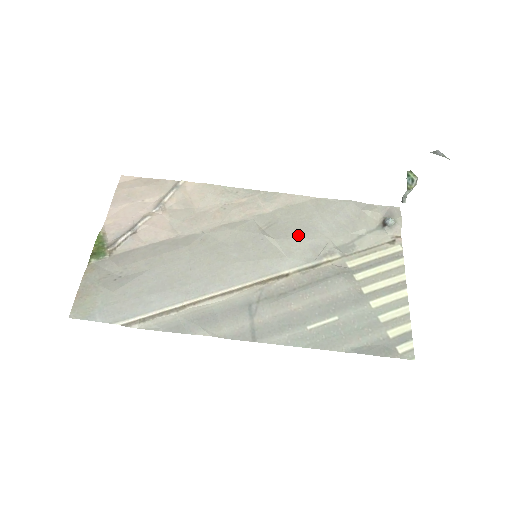
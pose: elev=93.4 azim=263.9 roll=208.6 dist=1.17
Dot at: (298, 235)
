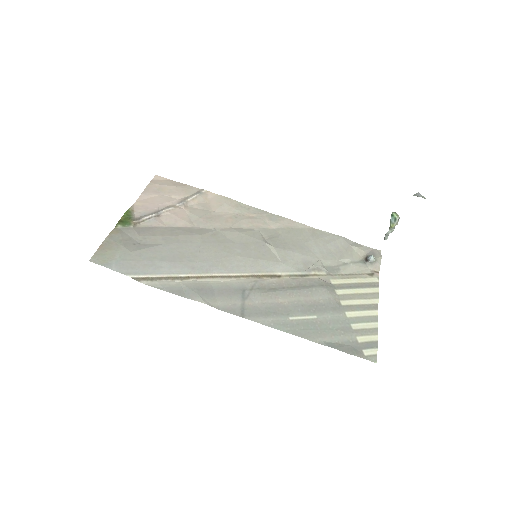
Dot at: (294, 250)
